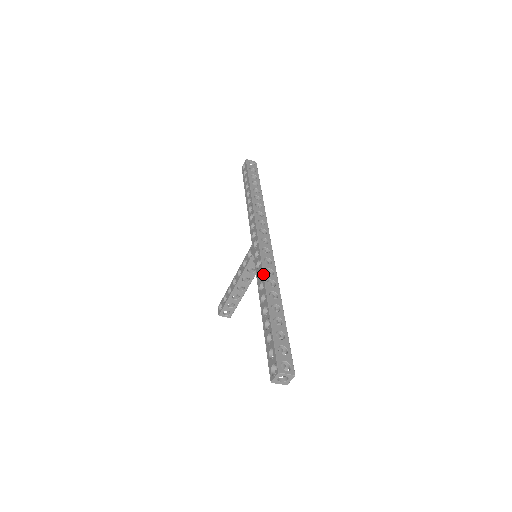
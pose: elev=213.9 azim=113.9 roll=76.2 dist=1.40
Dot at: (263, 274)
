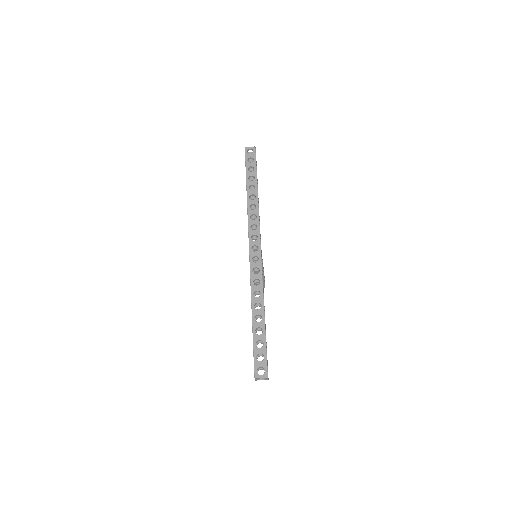
Dot at: occluded
